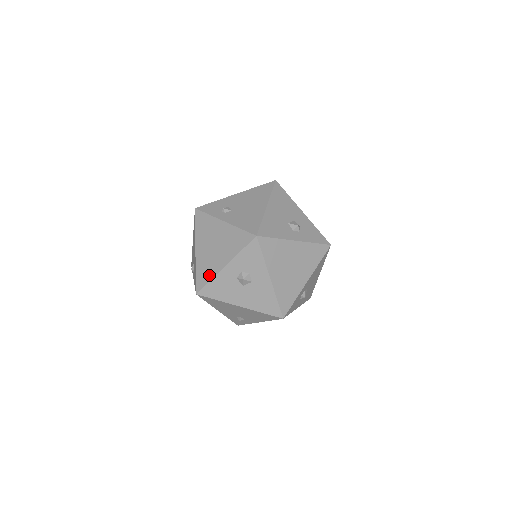
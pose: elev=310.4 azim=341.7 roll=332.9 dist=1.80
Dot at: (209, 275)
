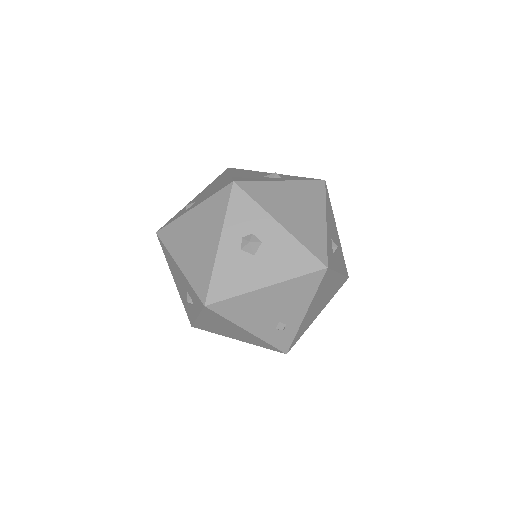
Dot at: (207, 271)
